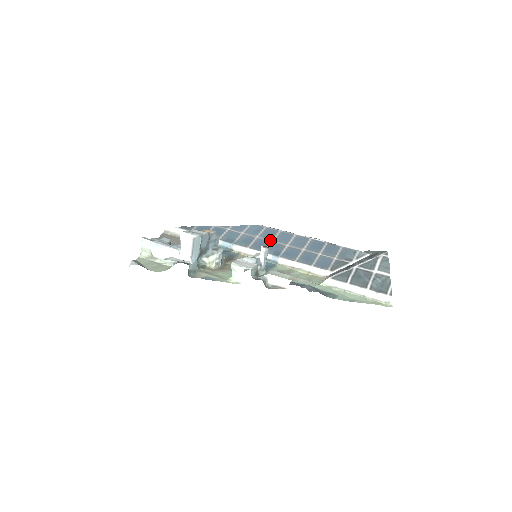
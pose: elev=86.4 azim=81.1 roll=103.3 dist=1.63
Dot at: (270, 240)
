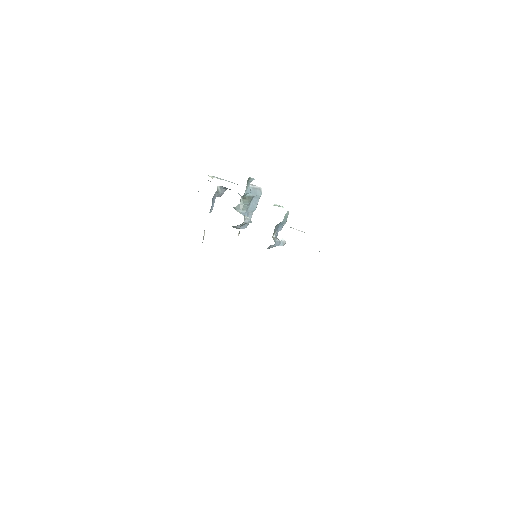
Dot at: occluded
